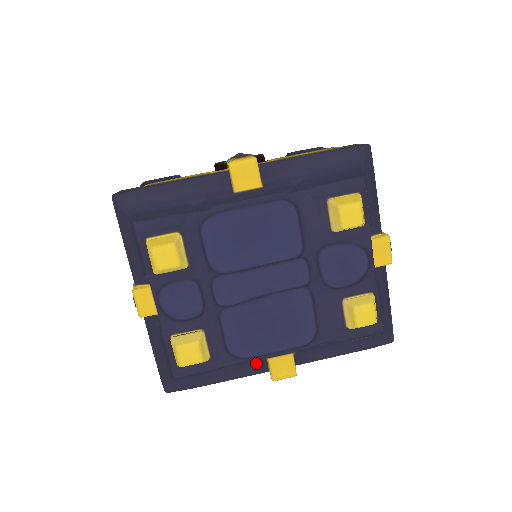
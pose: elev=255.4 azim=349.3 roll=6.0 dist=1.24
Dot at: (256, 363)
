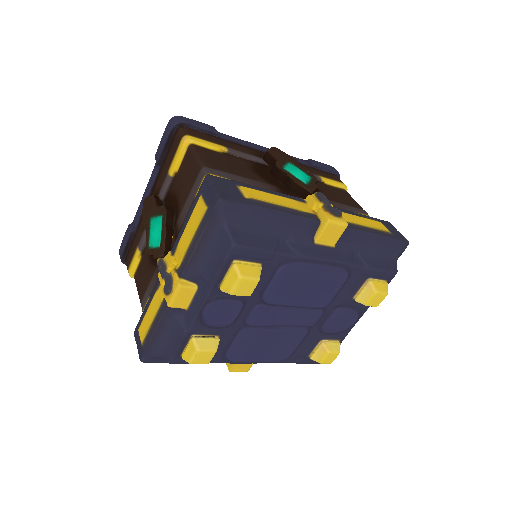
Dot at: occluded
